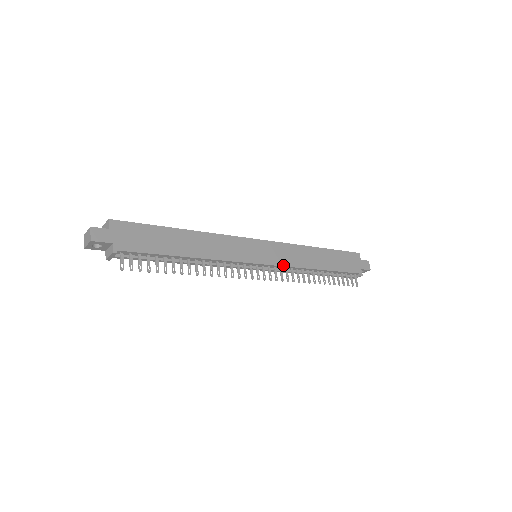
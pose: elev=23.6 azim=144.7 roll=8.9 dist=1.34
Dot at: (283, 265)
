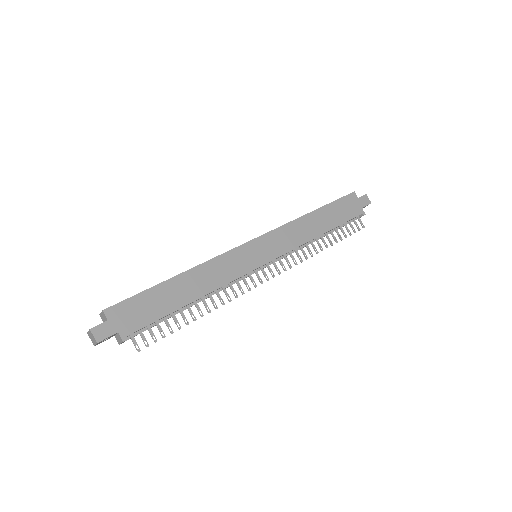
Dot at: (285, 252)
